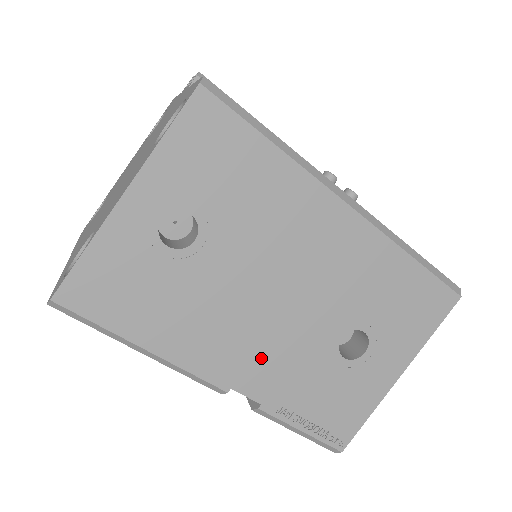
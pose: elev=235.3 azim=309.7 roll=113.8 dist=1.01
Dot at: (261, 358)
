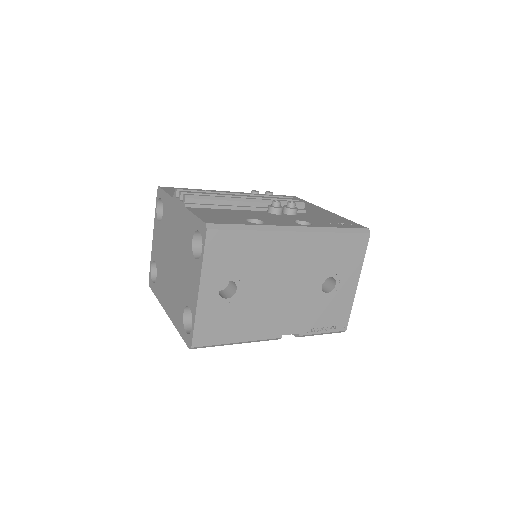
Dot at: (289, 316)
